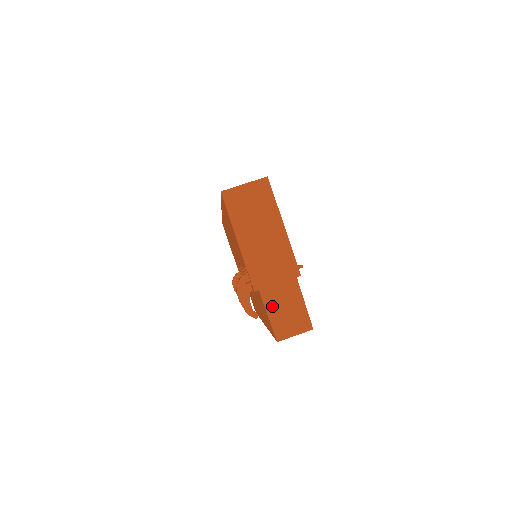
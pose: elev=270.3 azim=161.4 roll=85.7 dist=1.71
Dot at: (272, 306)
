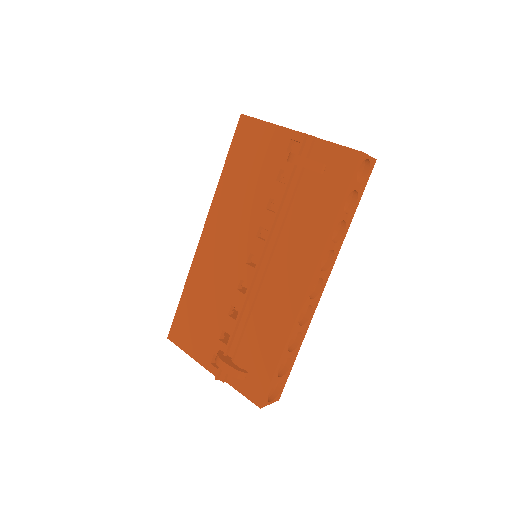
Dot at: occluded
